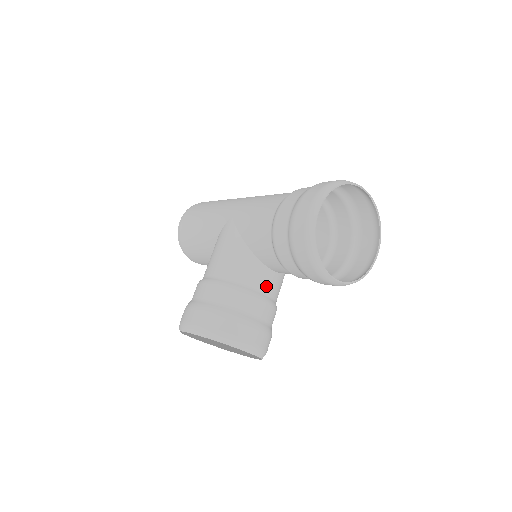
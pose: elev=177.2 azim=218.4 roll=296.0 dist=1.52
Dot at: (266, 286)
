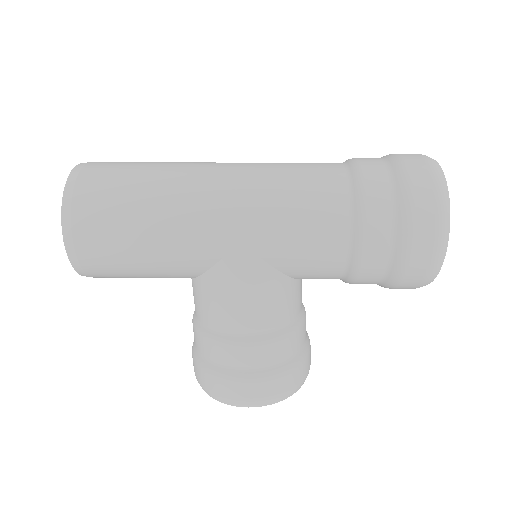
Dot at: occluded
